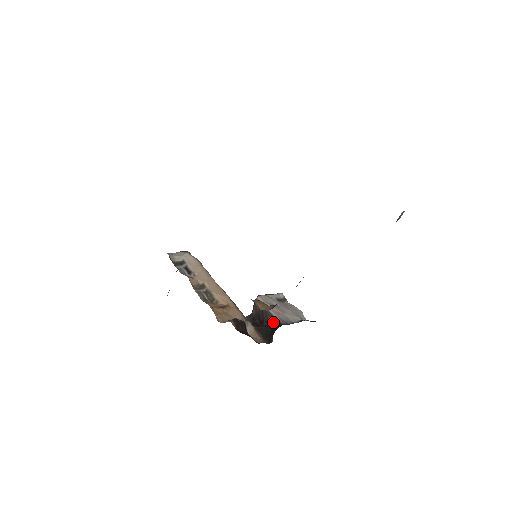
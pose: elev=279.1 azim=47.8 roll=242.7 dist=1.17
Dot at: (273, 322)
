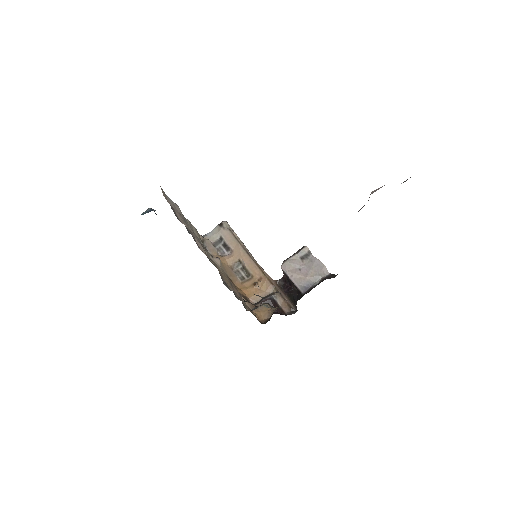
Dot at: (297, 289)
